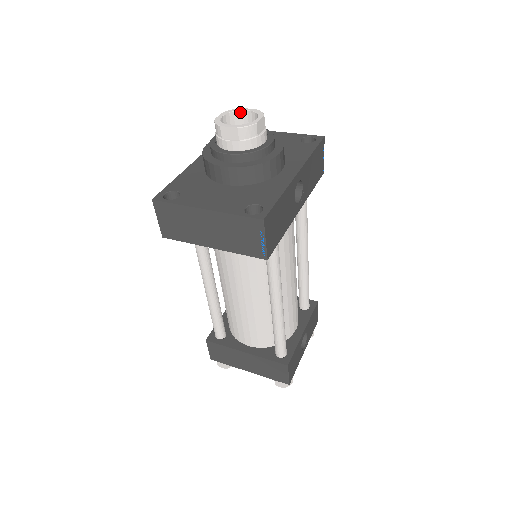
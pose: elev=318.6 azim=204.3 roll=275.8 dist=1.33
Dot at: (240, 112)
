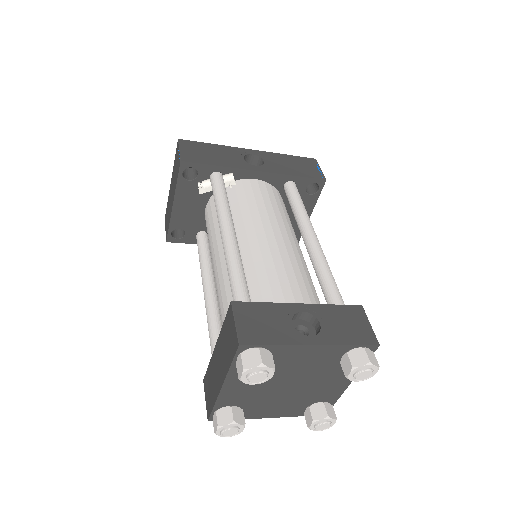
Dot at: occluded
